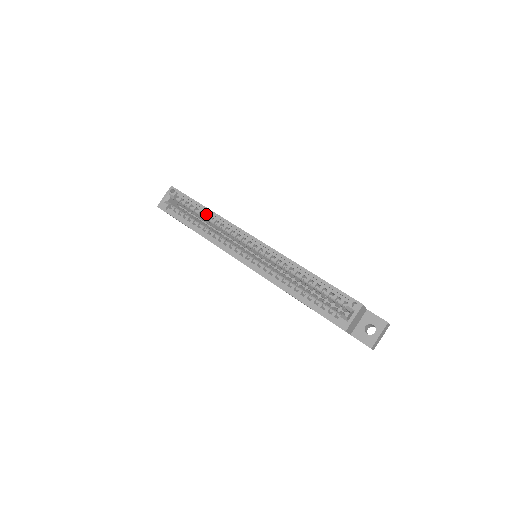
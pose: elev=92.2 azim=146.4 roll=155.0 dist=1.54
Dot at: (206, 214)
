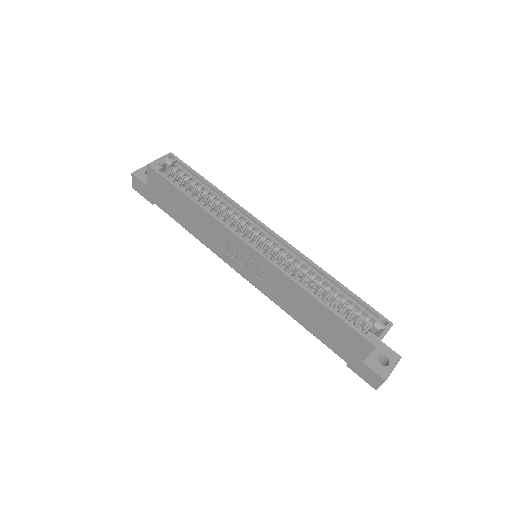
Dot at: (209, 193)
